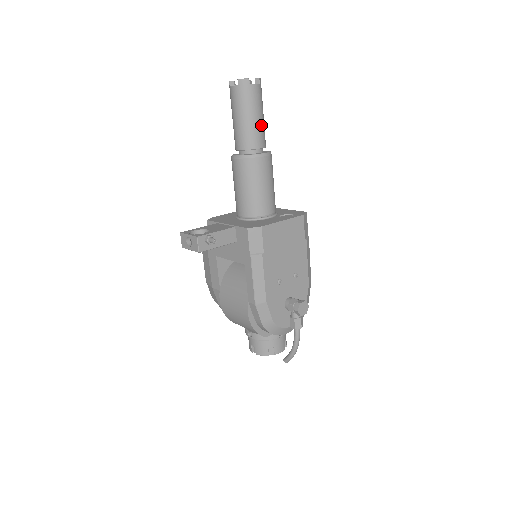
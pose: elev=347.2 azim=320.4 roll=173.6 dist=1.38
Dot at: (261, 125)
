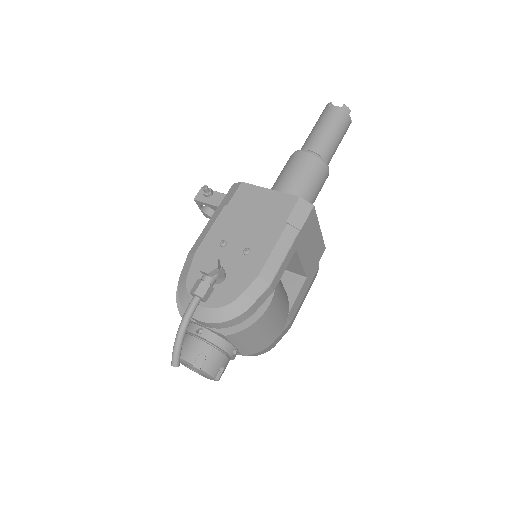
Dot at: (323, 134)
